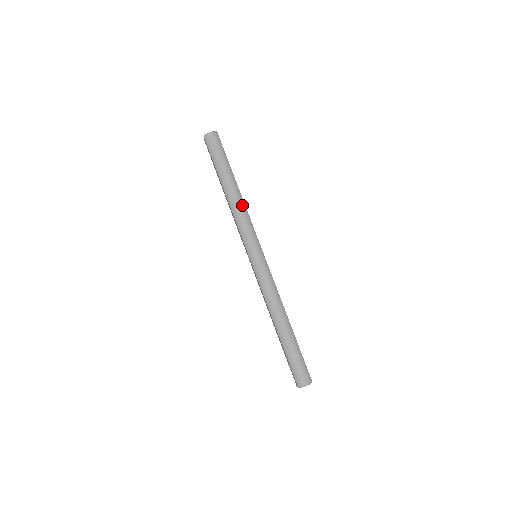
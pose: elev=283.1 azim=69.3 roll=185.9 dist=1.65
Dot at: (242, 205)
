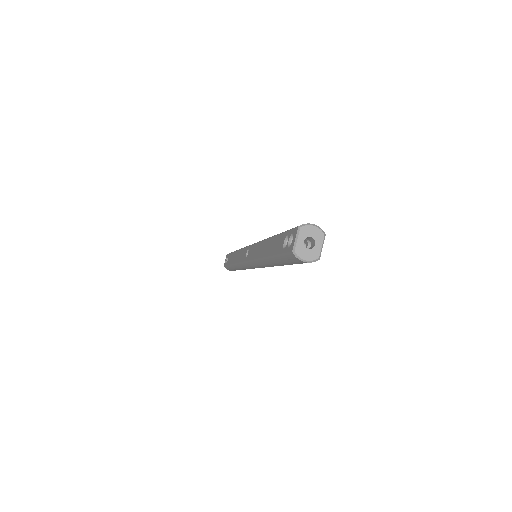
Dot at: occluded
